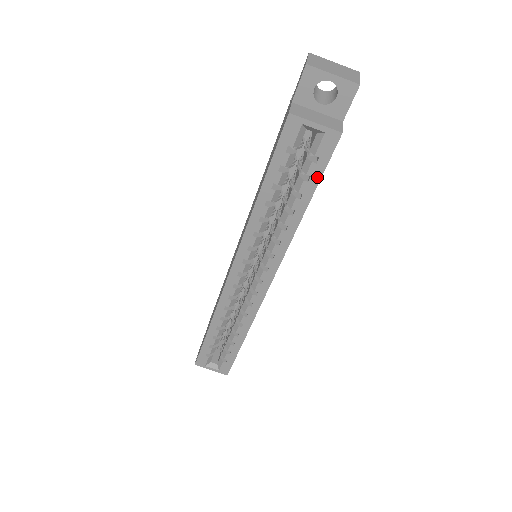
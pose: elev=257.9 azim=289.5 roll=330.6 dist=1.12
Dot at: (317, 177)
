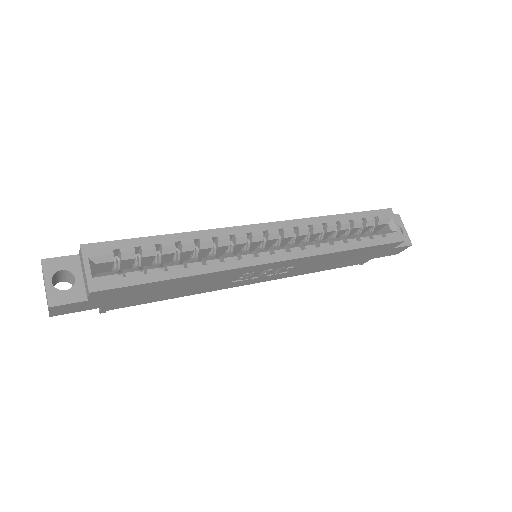
Dot at: (376, 243)
